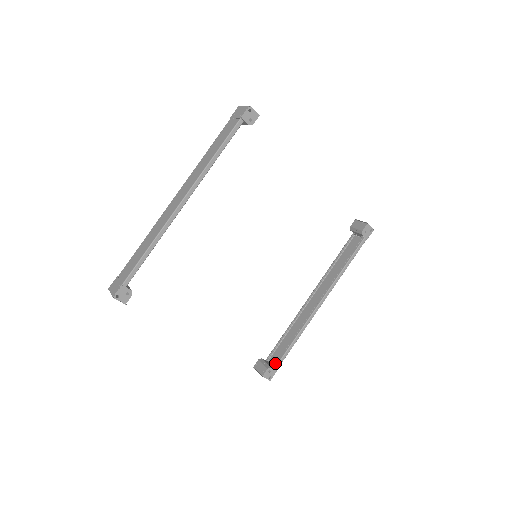
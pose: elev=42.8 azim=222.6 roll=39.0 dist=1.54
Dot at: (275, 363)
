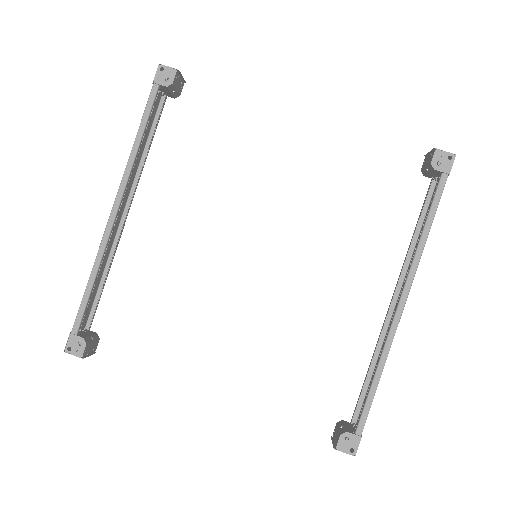
Dot at: occluded
